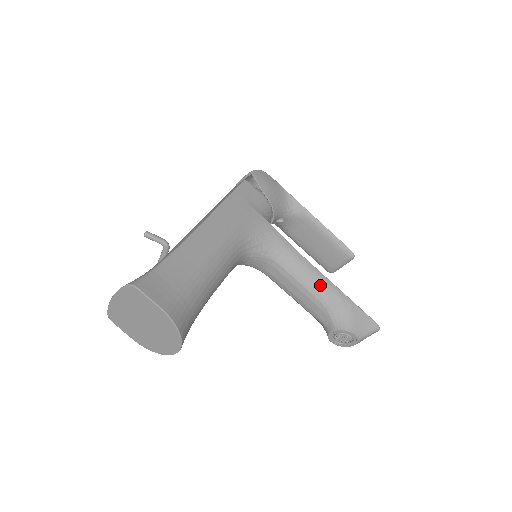
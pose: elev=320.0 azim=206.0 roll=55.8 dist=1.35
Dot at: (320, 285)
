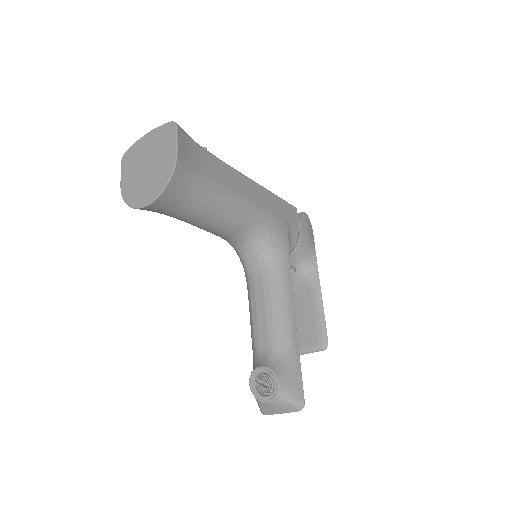
Dot at: (286, 319)
